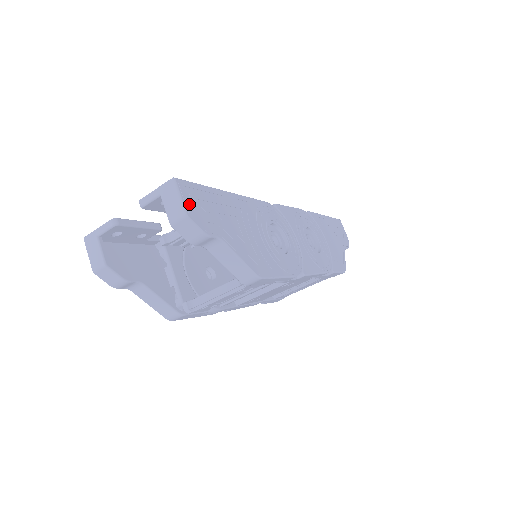
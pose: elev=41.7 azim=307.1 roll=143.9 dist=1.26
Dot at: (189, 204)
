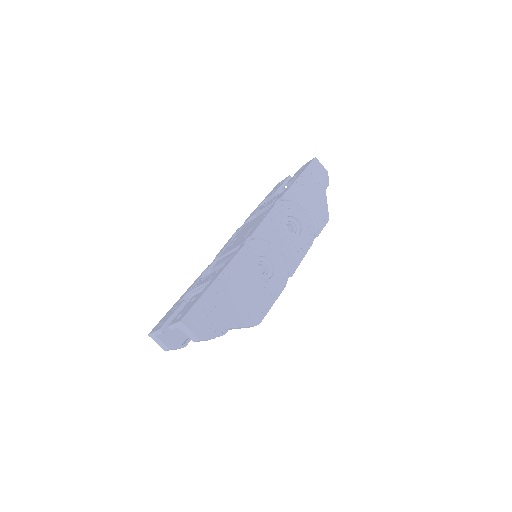
Dot at: (197, 329)
